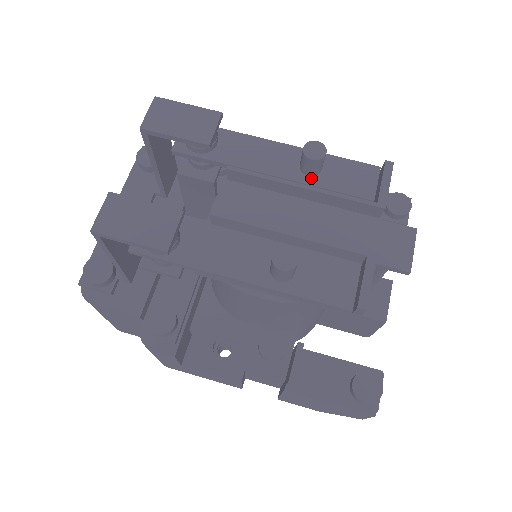
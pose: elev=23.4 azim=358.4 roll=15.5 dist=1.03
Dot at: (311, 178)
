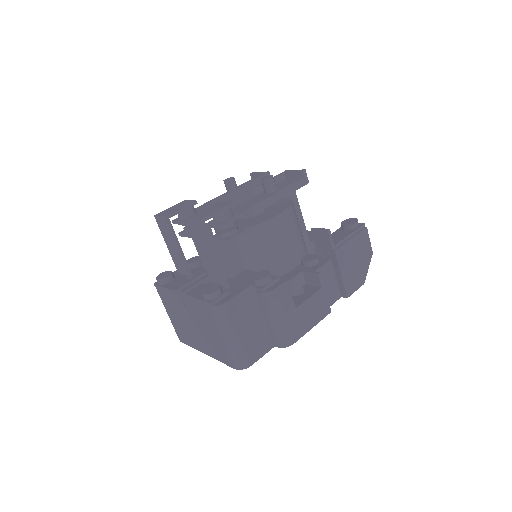
Dot at: occluded
